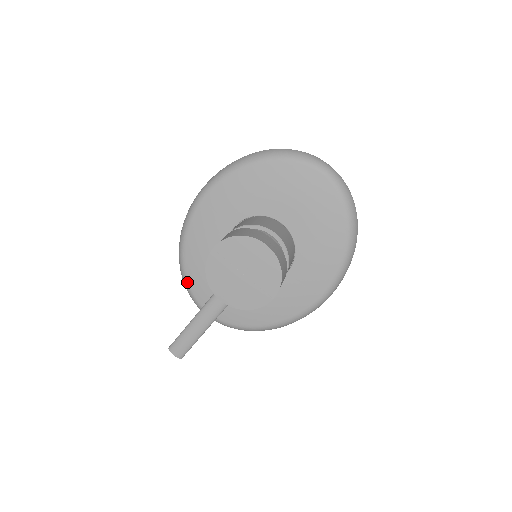
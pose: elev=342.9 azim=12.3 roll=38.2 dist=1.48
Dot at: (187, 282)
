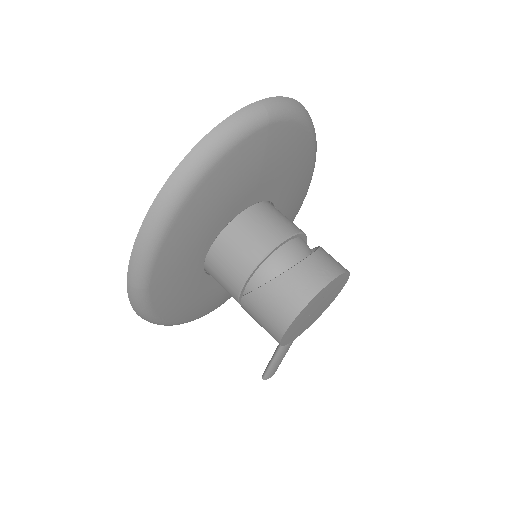
Dot at: occluded
